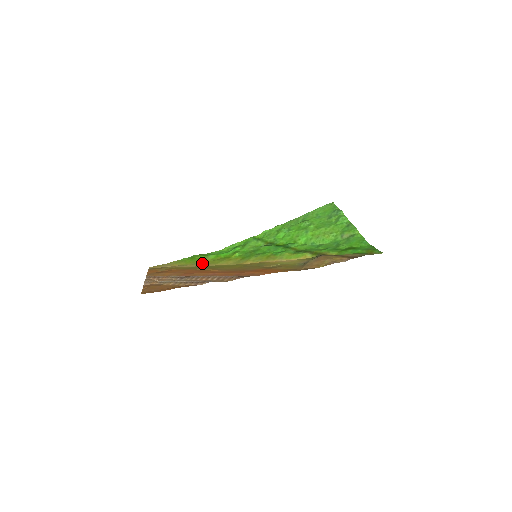
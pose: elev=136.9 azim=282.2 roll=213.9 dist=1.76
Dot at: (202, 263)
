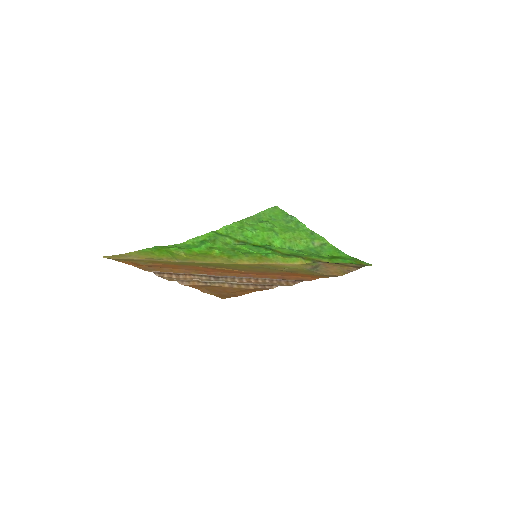
Dot at: (182, 258)
